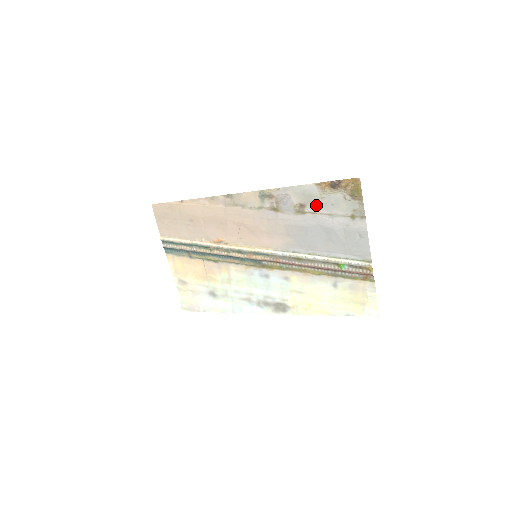
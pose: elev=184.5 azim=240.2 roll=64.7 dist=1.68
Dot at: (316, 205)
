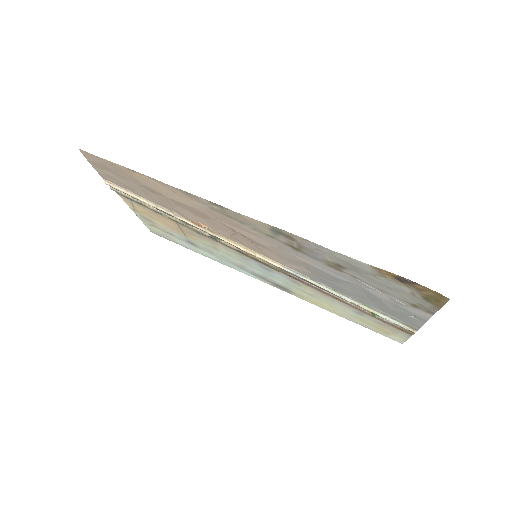
Dot at: (363, 276)
